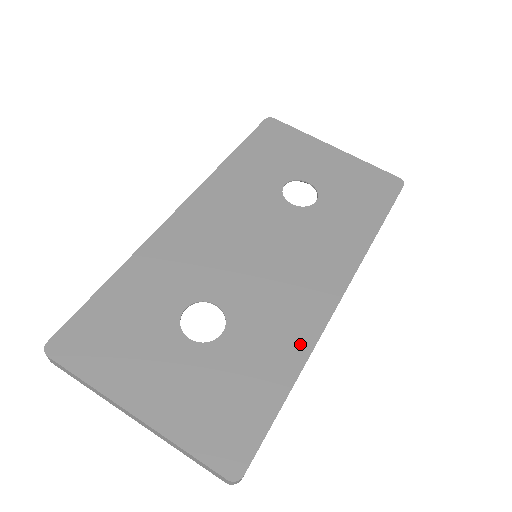
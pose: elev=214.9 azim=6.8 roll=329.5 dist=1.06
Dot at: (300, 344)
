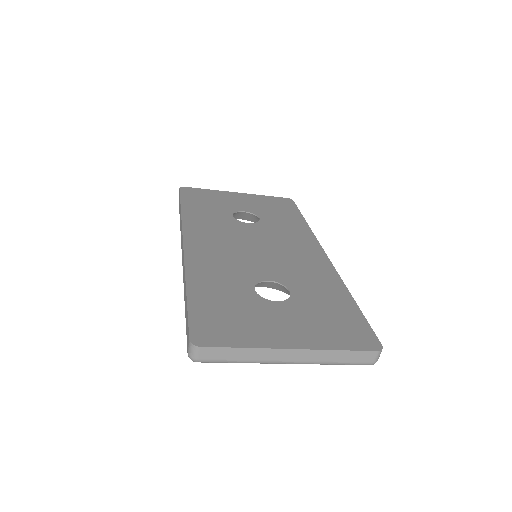
Dot at: (334, 281)
